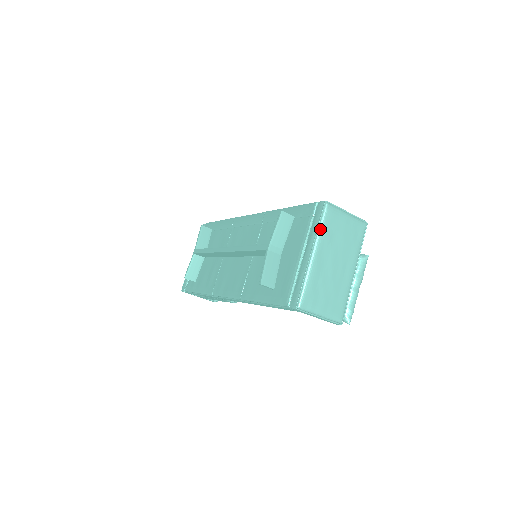
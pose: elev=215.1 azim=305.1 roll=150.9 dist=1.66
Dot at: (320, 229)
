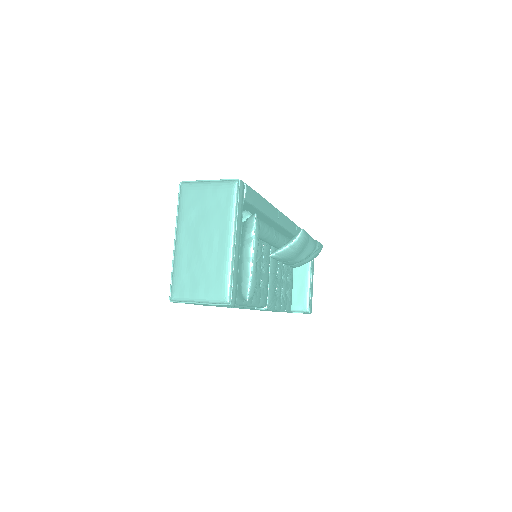
Dot at: (178, 213)
